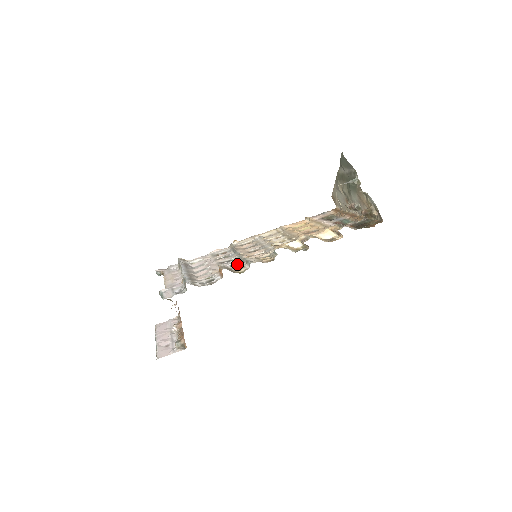
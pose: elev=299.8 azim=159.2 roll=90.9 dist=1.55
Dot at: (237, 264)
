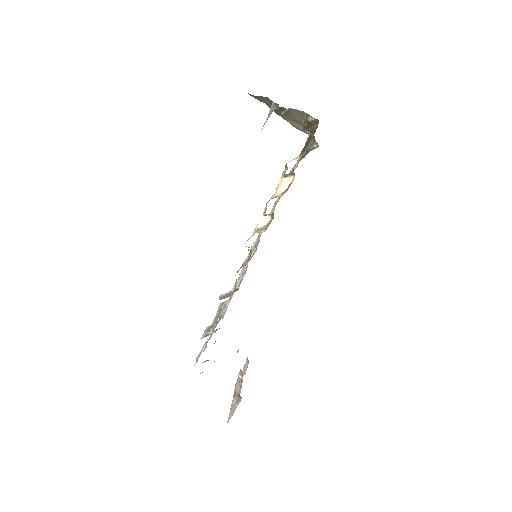
Dot at: occluded
